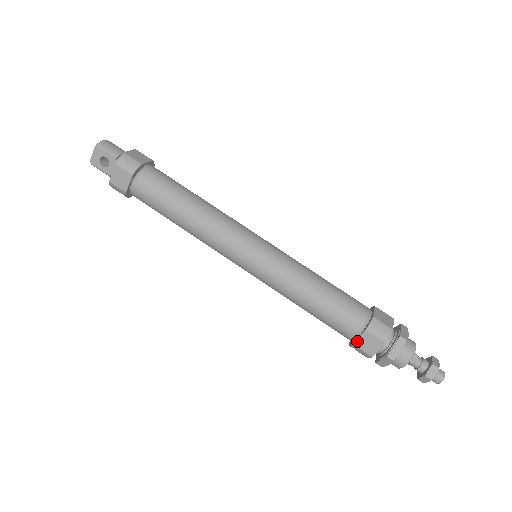
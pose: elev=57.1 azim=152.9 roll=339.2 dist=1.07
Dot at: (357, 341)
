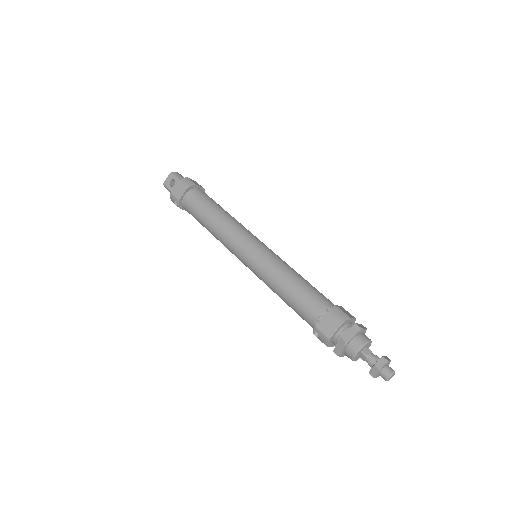
Dot at: (318, 323)
